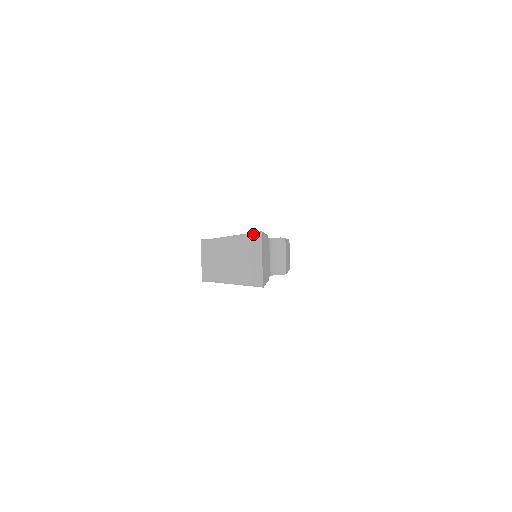
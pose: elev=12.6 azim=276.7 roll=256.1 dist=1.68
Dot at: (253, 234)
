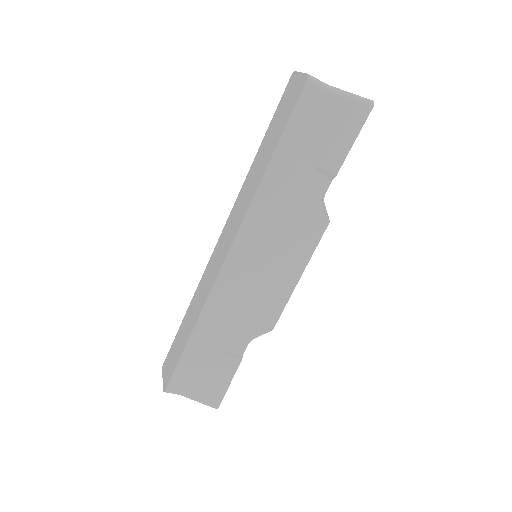
Dot at: occluded
